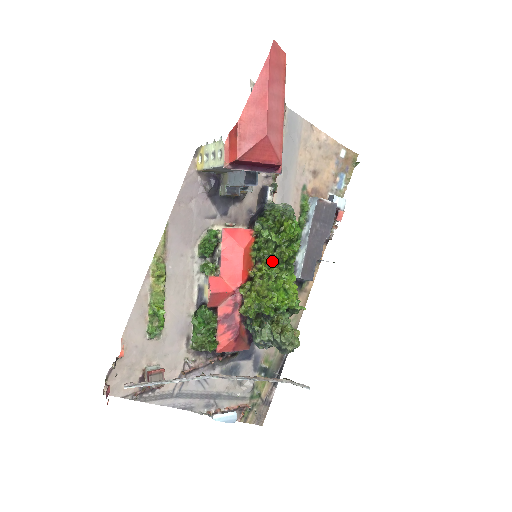
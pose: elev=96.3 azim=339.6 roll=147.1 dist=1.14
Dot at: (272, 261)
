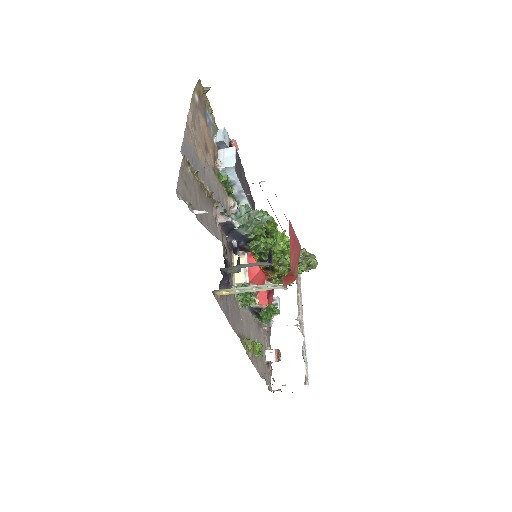
Dot at: occluded
